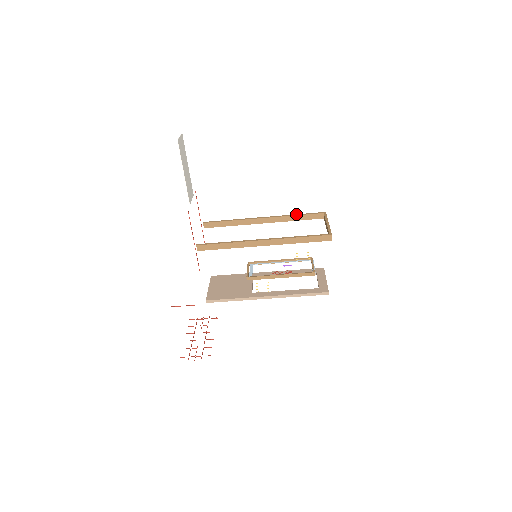
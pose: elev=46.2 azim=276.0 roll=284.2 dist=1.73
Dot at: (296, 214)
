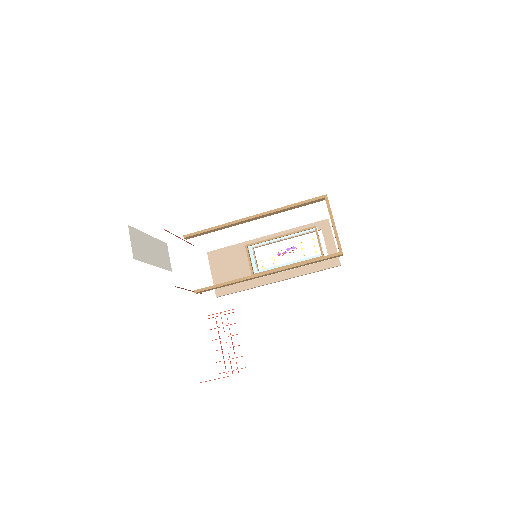
Dot at: (291, 205)
